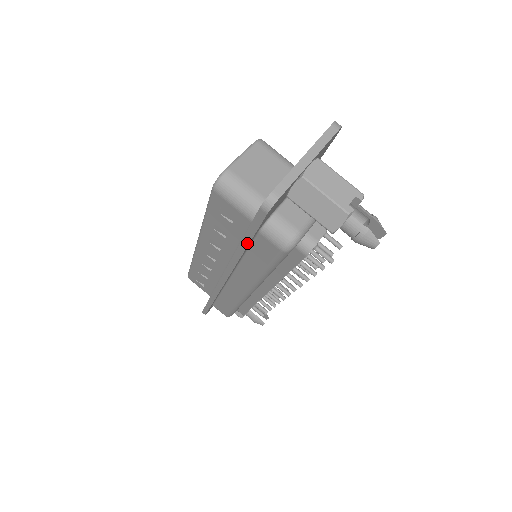
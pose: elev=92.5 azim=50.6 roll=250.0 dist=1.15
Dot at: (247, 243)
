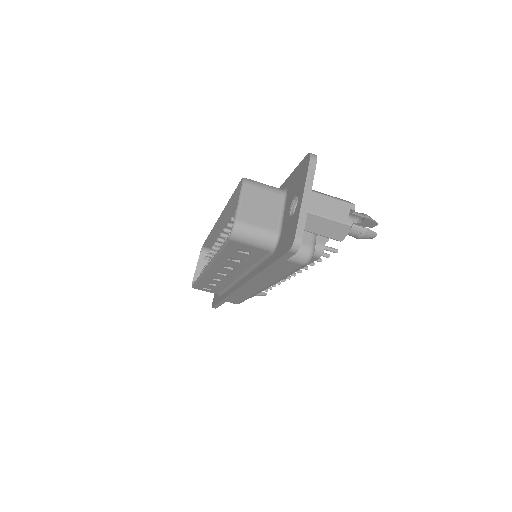
Dot at: (272, 268)
